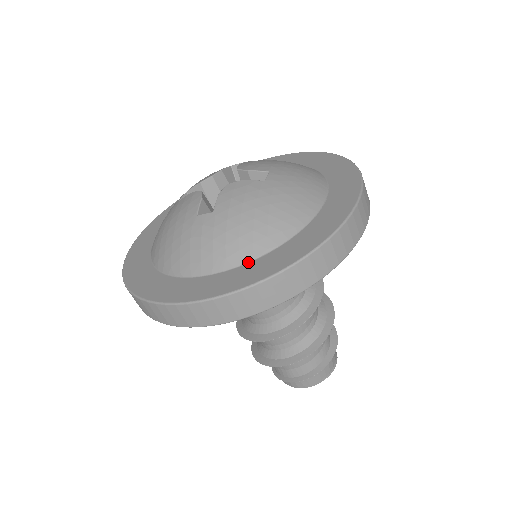
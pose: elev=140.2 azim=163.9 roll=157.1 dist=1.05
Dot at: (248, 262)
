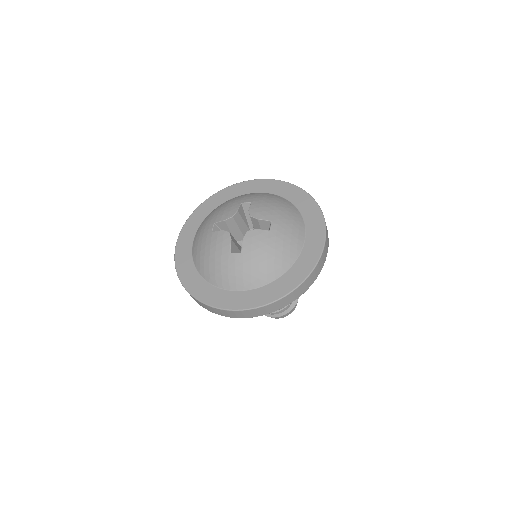
Dot at: (264, 285)
